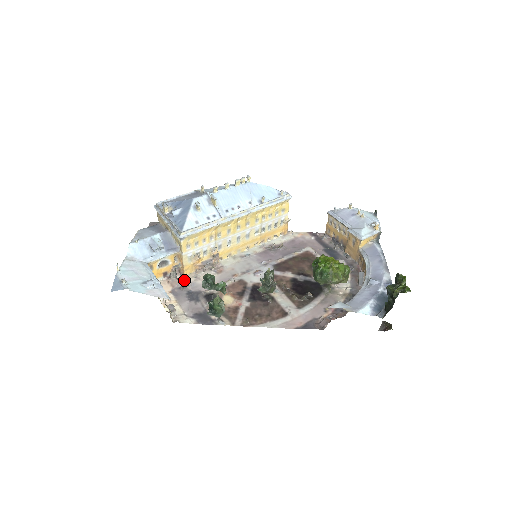
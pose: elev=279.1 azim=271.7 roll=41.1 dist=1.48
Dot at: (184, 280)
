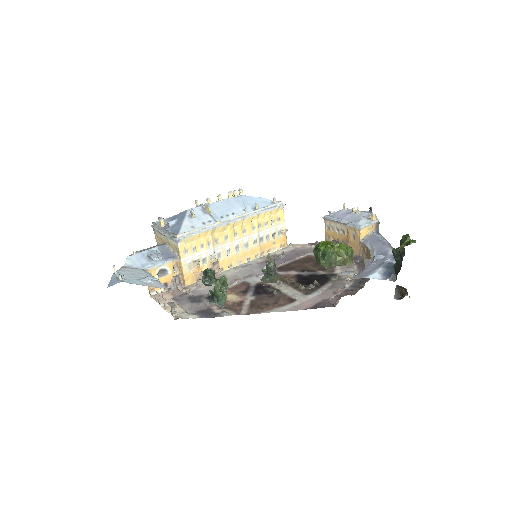
Dot at: occluded
